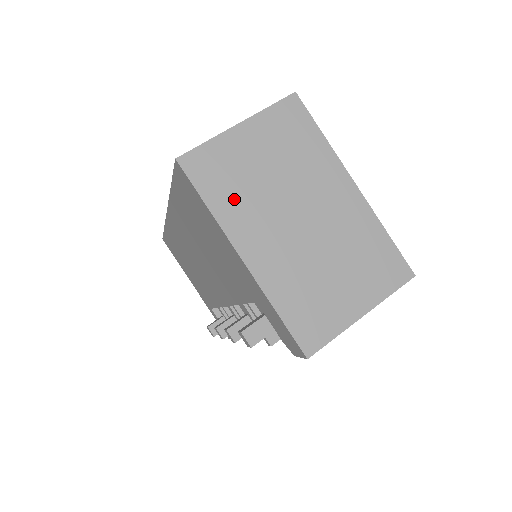
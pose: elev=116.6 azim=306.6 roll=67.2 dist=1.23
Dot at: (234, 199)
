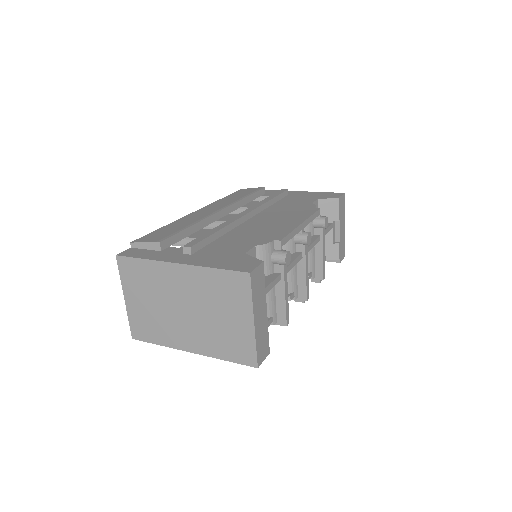
Dot at: (160, 331)
